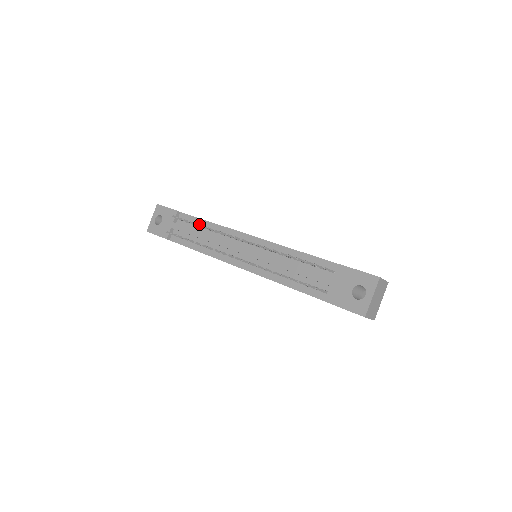
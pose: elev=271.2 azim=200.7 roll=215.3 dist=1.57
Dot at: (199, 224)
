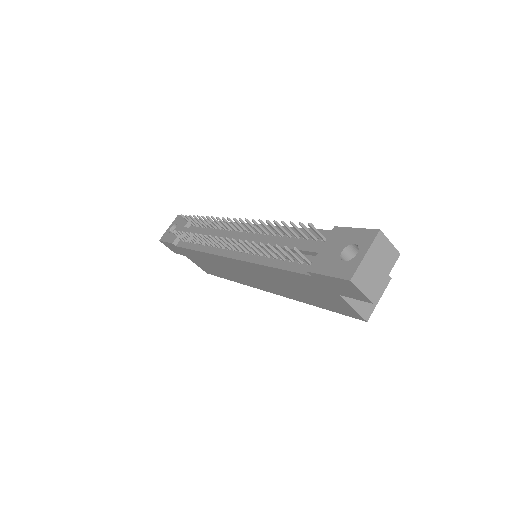
Dot at: occluded
